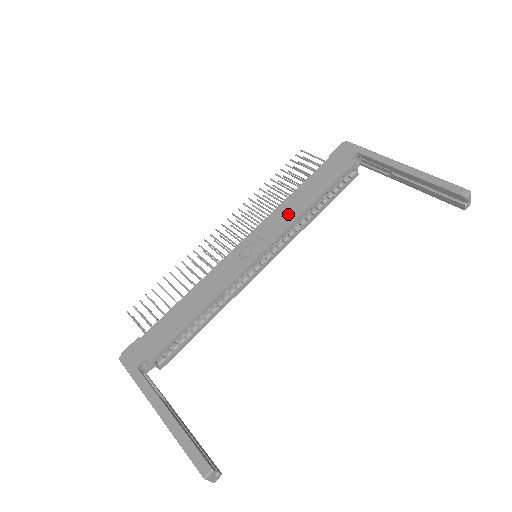
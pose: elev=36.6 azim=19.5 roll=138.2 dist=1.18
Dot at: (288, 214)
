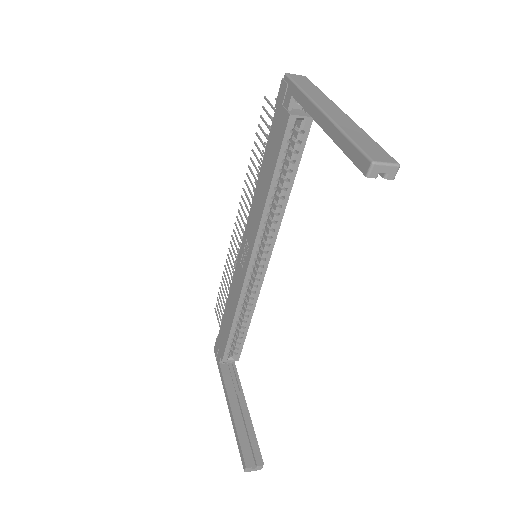
Dot at: (258, 208)
